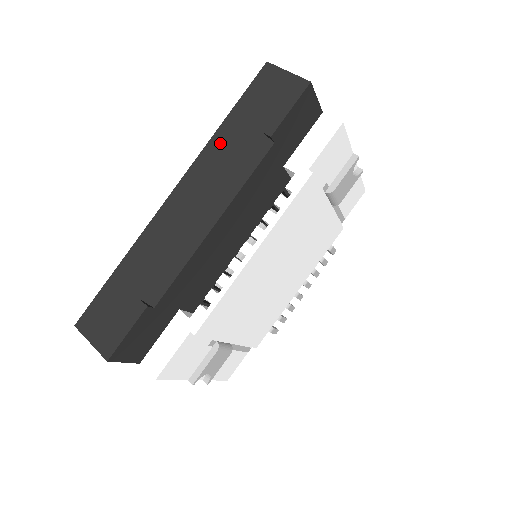
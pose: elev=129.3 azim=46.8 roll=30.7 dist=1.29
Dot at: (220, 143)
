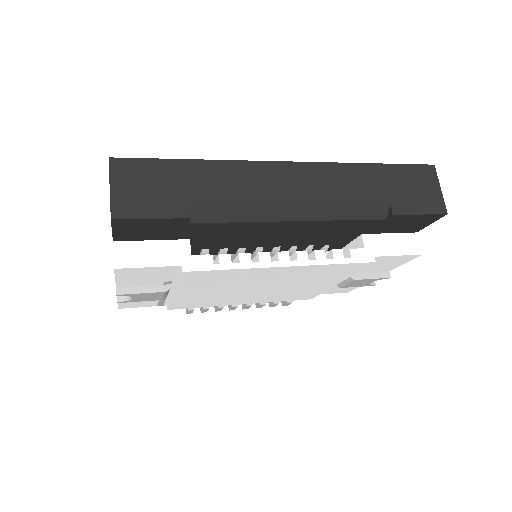
Dot at: (357, 174)
